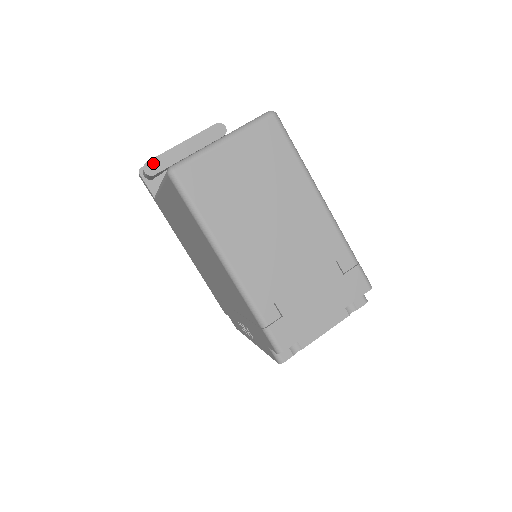
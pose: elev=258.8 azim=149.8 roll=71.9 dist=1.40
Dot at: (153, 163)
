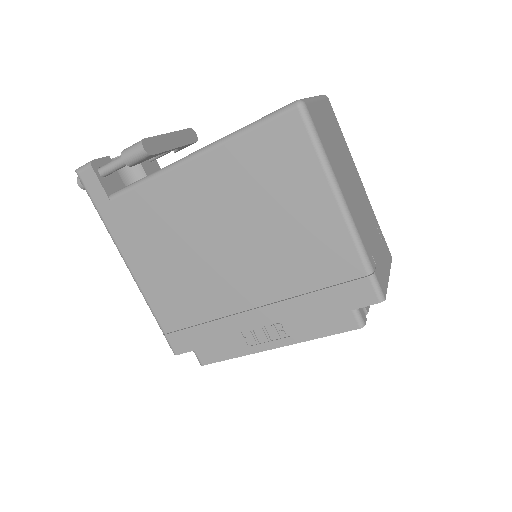
Dot at: (150, 142)
